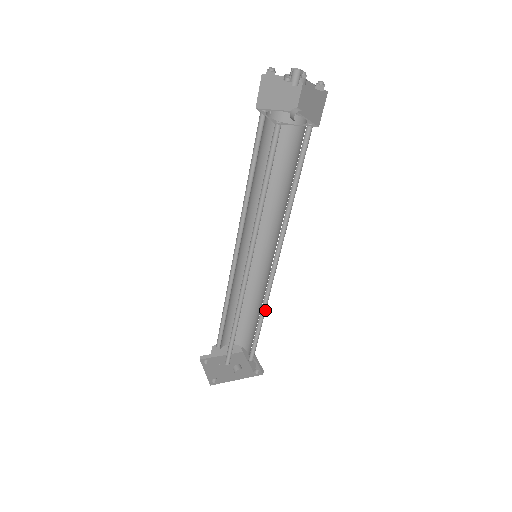
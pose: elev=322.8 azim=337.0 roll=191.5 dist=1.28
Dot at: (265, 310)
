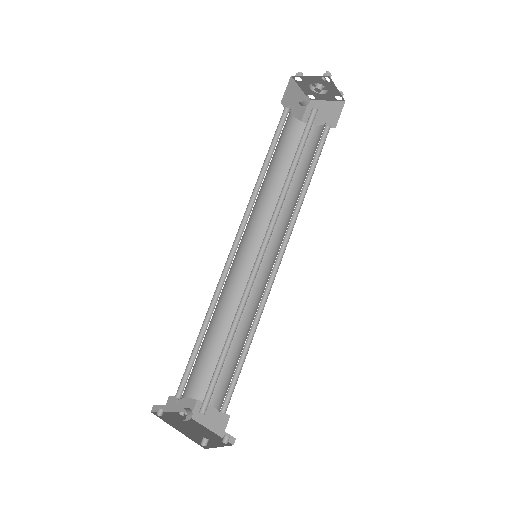
Dot at: (237, 324)
